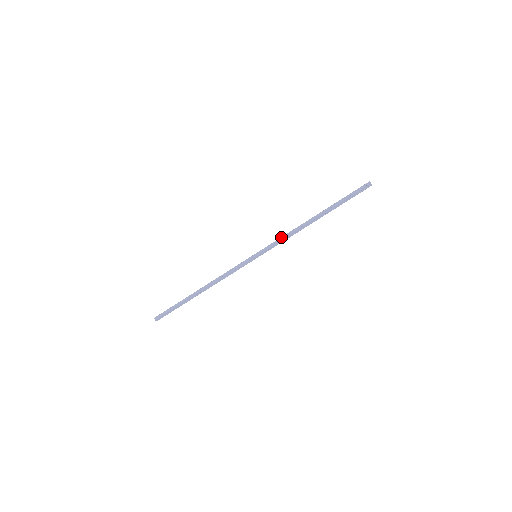
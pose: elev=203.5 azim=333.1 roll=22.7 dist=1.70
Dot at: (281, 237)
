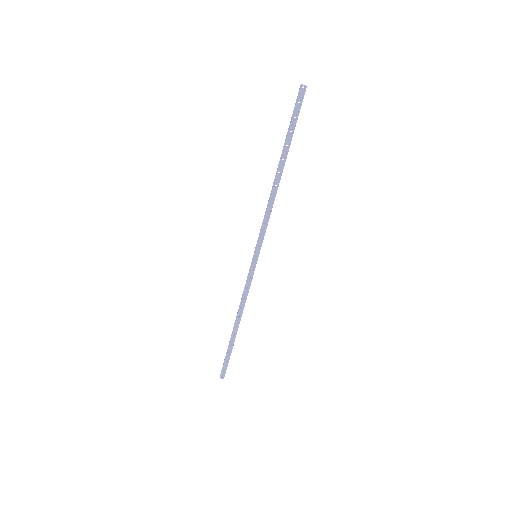
Dot at: occluded
